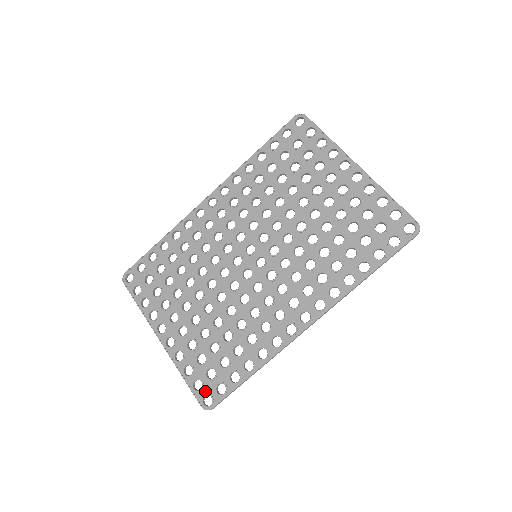
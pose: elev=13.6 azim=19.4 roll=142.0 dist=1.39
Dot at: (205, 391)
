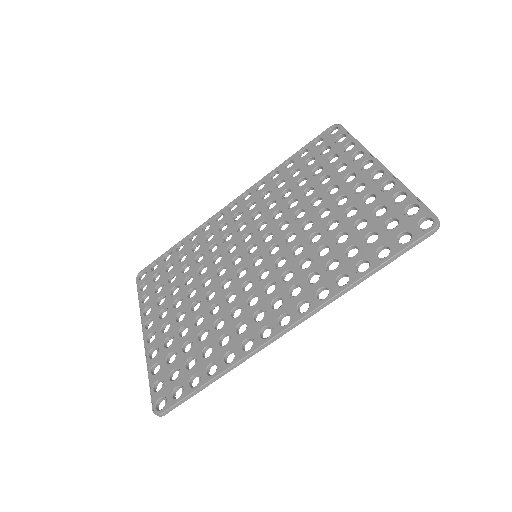
Dot at: (162, 393)
